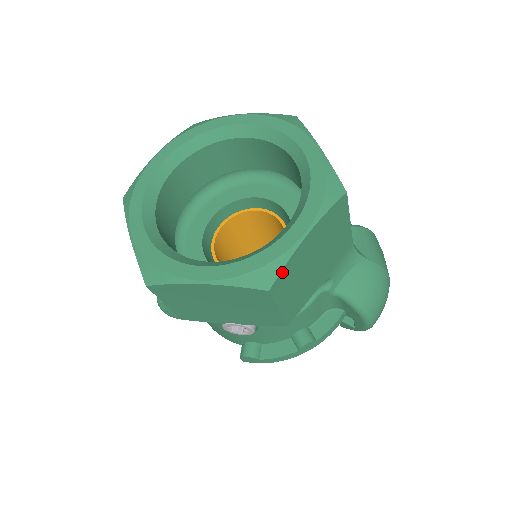
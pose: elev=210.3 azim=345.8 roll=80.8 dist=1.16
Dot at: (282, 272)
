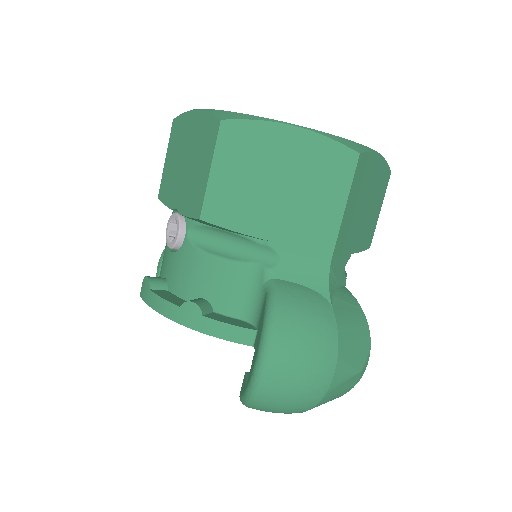
Dot at: (245, 123)
